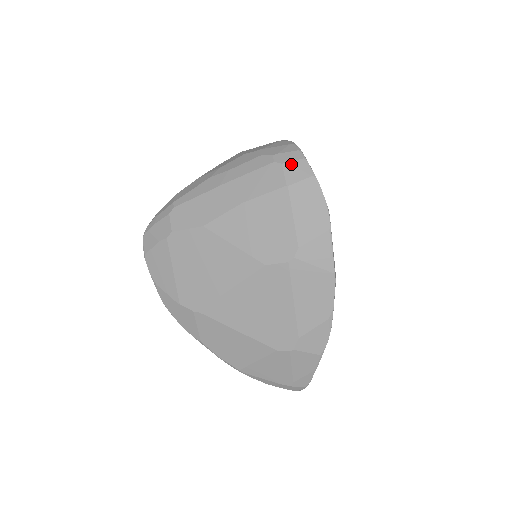
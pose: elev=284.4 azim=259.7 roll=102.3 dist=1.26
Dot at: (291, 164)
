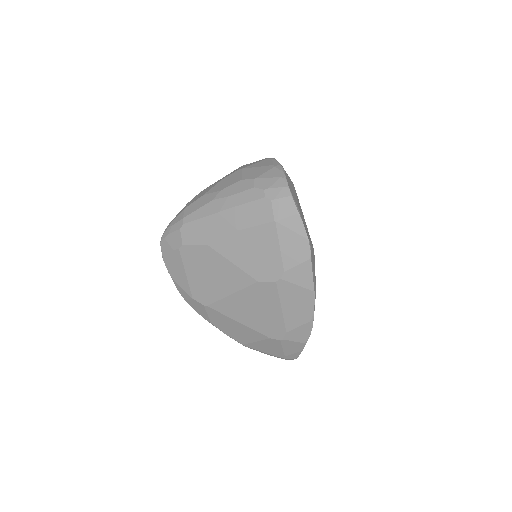
Dot at: (279, 201)
